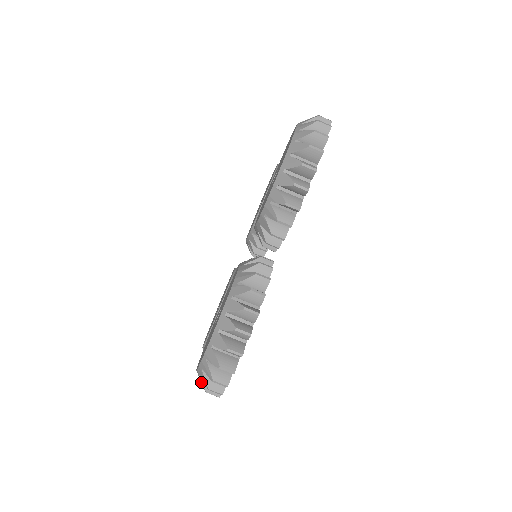
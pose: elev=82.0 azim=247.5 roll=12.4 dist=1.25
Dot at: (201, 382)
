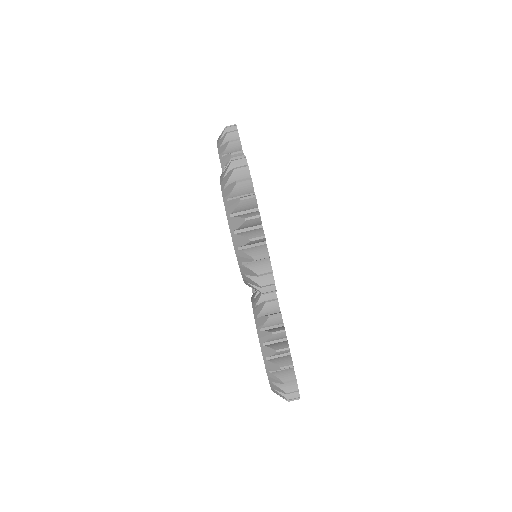
Dot at: (242, 243)
